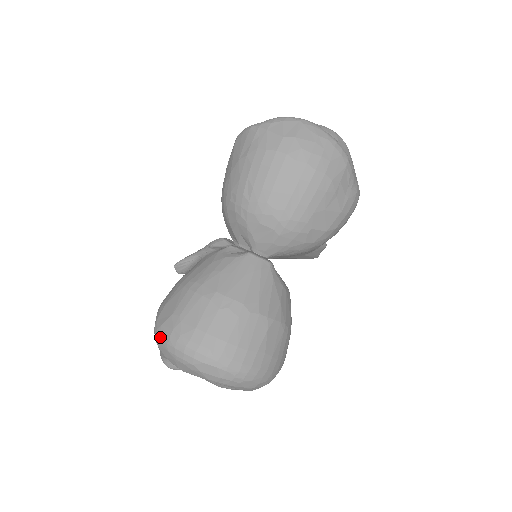
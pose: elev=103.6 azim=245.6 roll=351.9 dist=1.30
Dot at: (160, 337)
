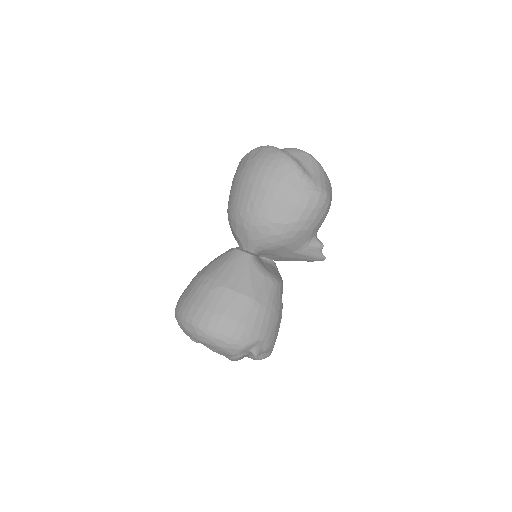
Dot at: occluded
